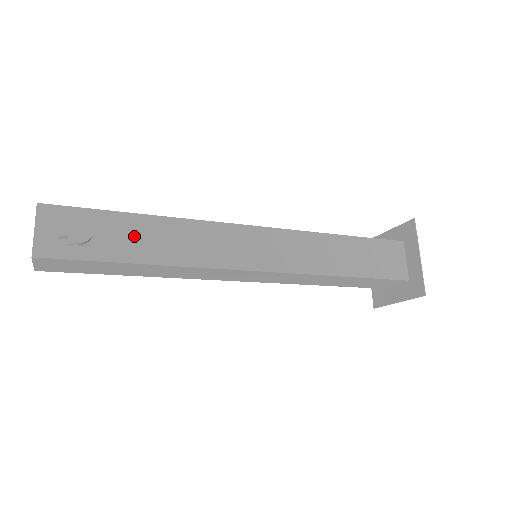
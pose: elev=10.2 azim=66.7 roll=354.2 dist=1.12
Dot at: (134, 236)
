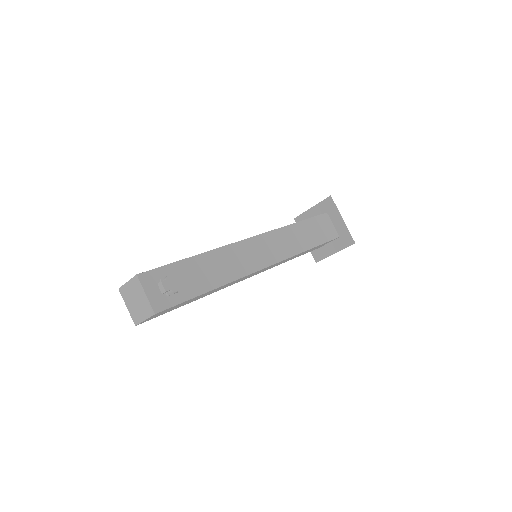
Dot at: (200, 273)
